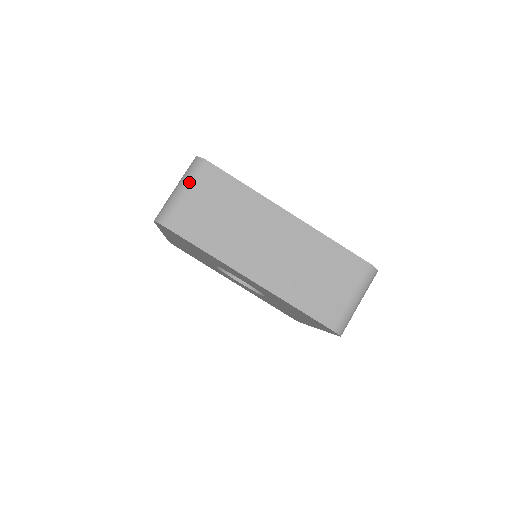
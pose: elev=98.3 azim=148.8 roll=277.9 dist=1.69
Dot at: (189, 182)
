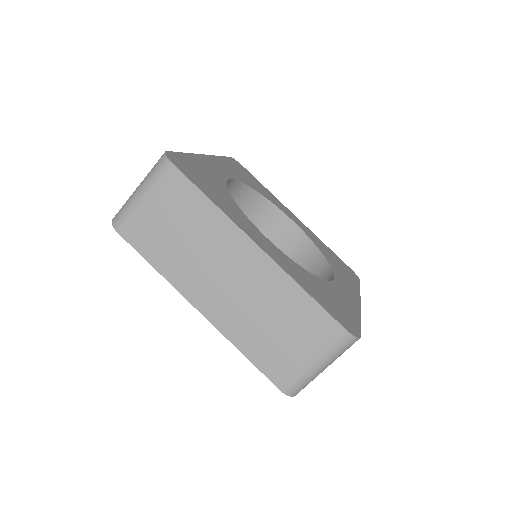
Dot at: (148, 185)
